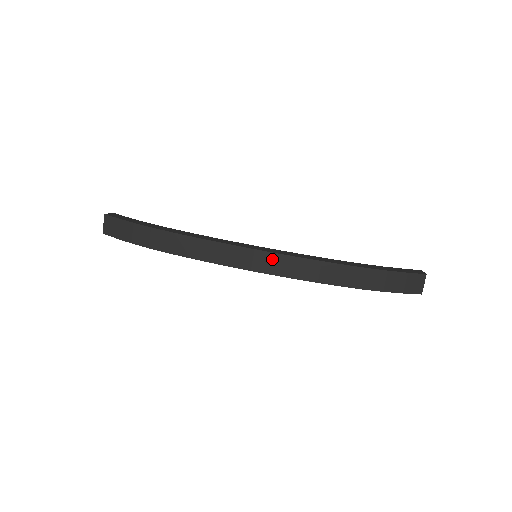
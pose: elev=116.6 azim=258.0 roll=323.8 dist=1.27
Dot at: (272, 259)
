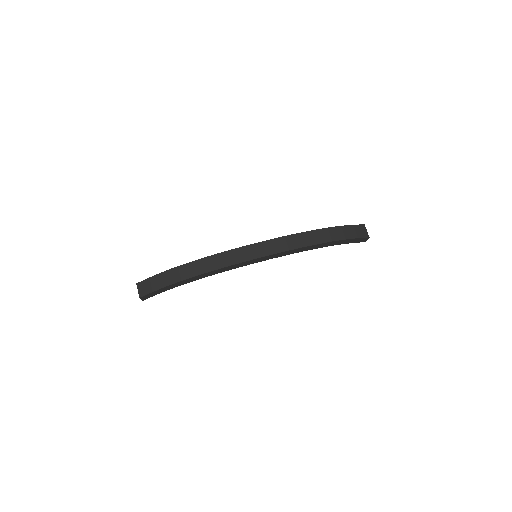
Dot at: (268, 244)
